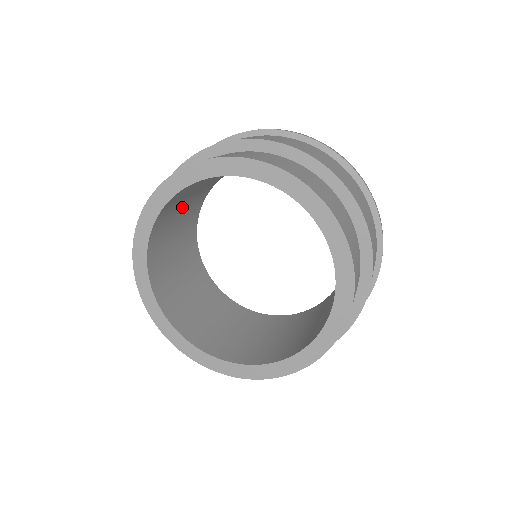
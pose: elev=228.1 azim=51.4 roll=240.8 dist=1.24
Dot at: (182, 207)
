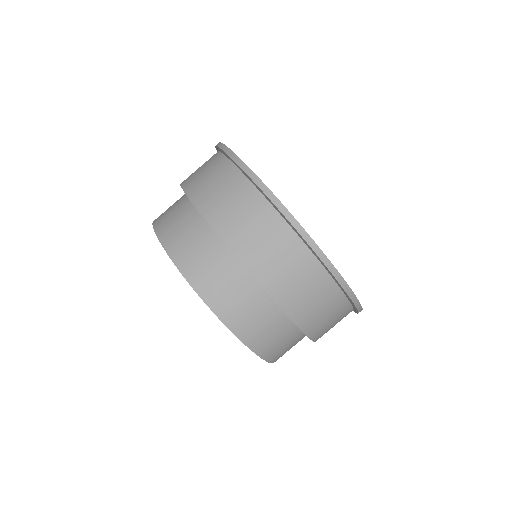
Dot at: occluded
